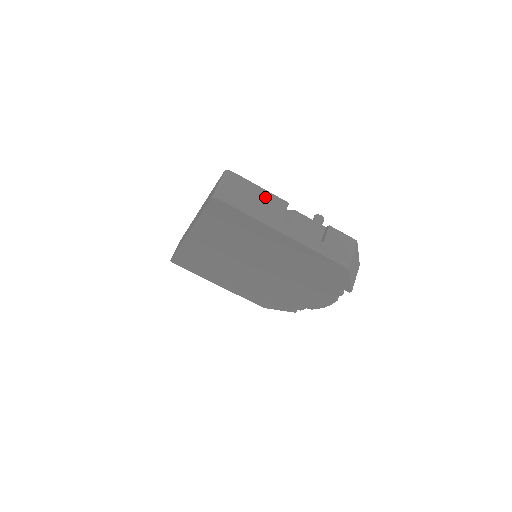
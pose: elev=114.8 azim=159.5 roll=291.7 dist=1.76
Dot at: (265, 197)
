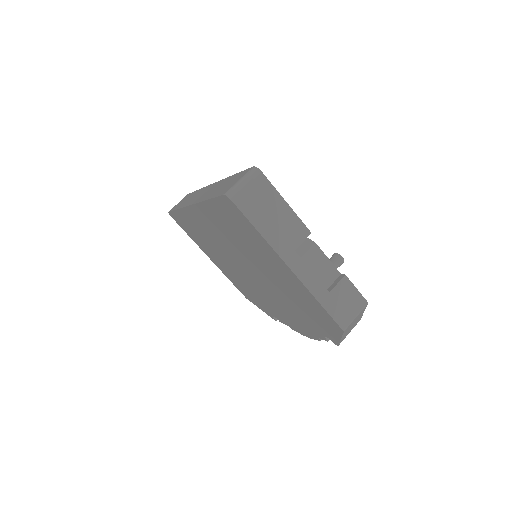
Dot at: (287, 216)
